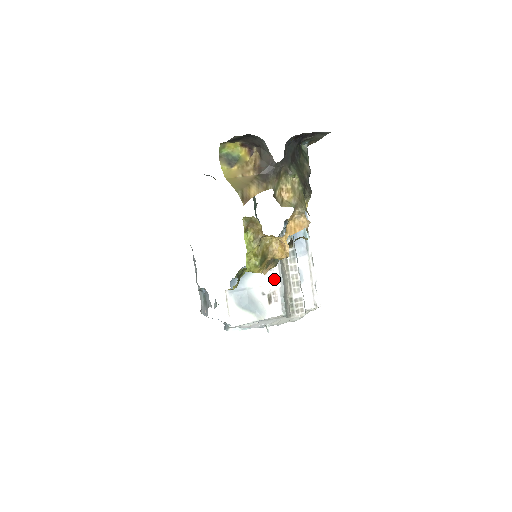
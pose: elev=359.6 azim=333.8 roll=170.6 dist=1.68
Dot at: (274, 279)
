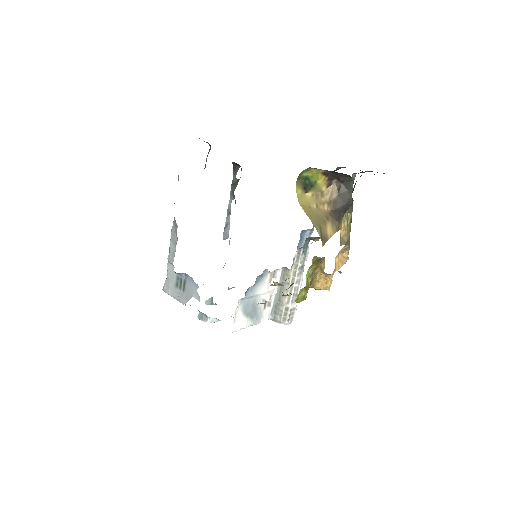
Dot at: (274, 286)
